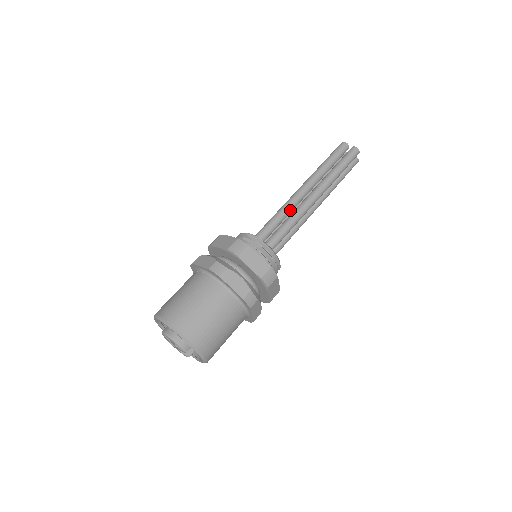
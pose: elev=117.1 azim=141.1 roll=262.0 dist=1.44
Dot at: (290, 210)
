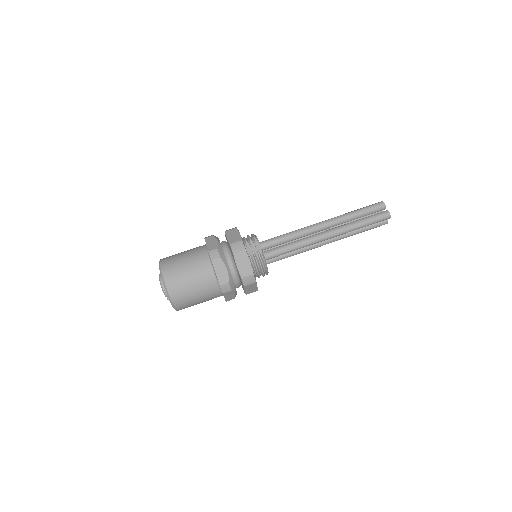
Dot at: (302, 236)
